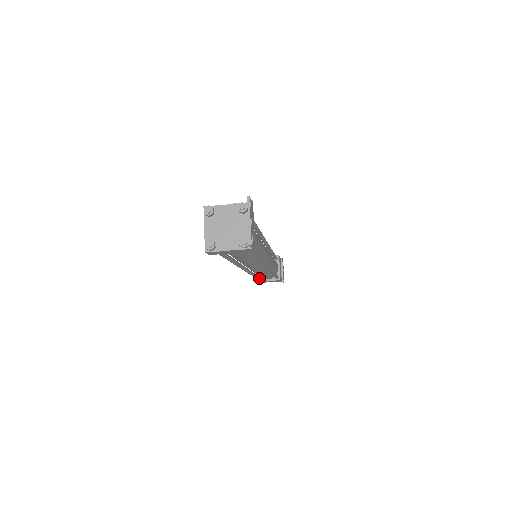
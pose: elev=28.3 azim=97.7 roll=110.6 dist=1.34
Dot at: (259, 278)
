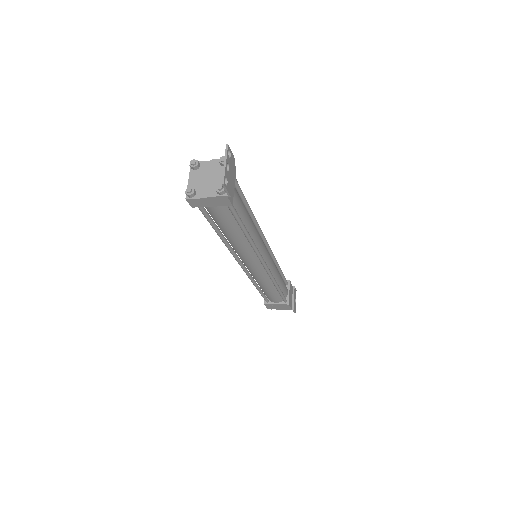
Dot at: (267, 300)
